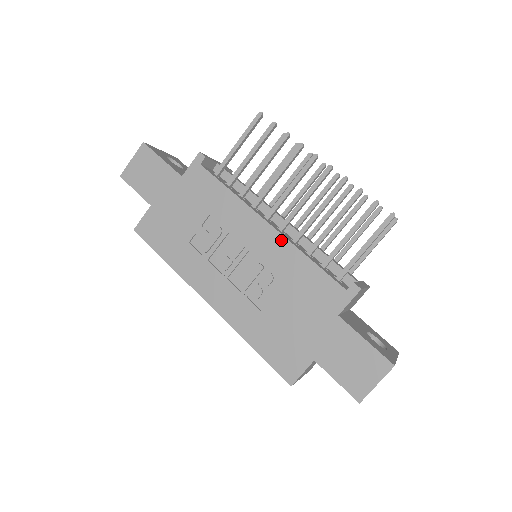
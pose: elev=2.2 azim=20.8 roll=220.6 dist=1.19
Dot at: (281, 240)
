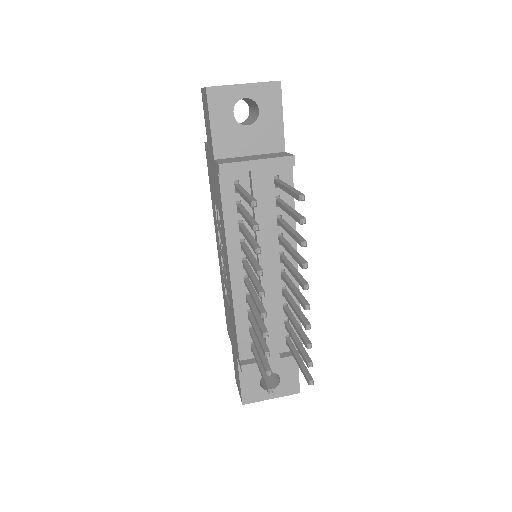
Dot at: (231, 292)
